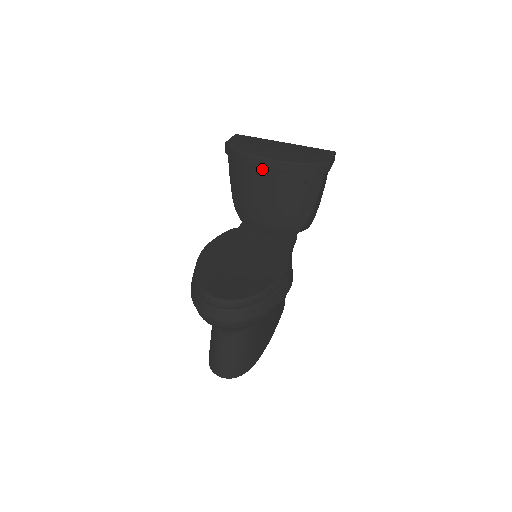
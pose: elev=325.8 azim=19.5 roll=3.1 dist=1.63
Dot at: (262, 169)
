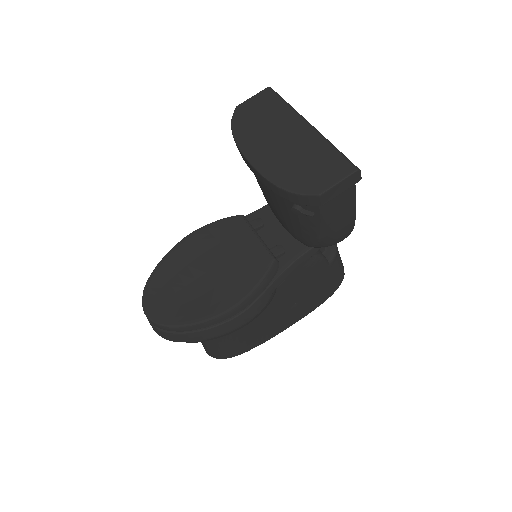
Dot at: occluded
